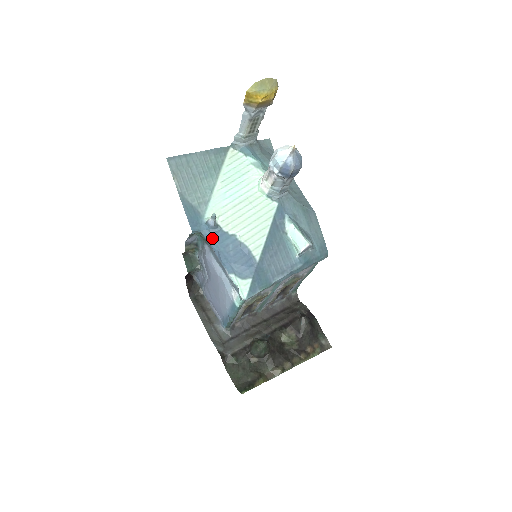
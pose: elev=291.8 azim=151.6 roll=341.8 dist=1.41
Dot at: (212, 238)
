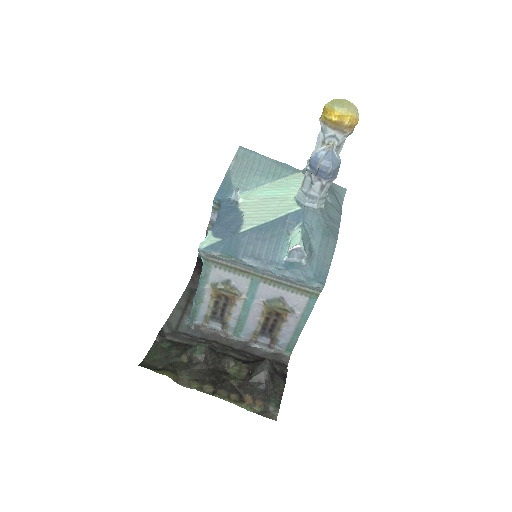
Dot at: (224, 208)
